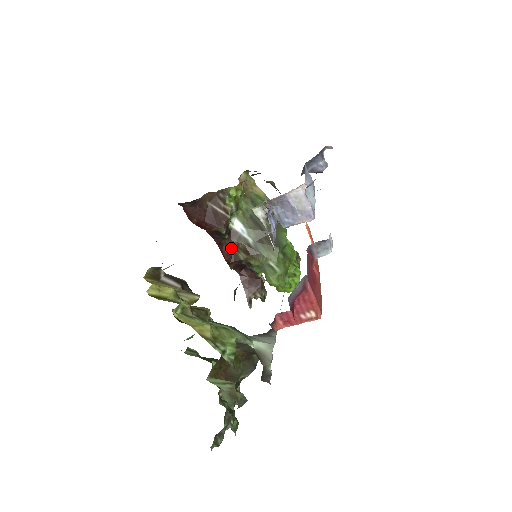
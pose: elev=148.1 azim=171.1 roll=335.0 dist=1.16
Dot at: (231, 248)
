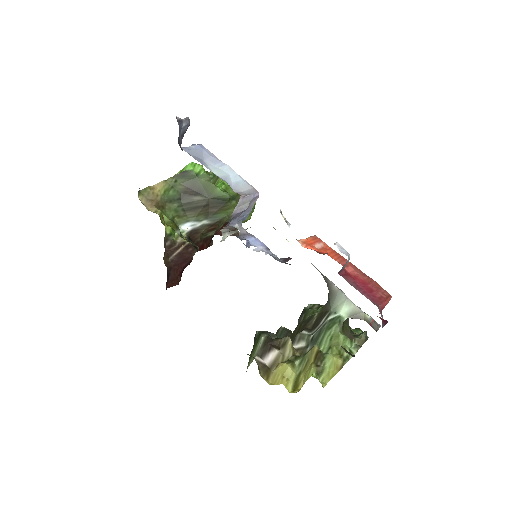
Dot at: (200, 240)
